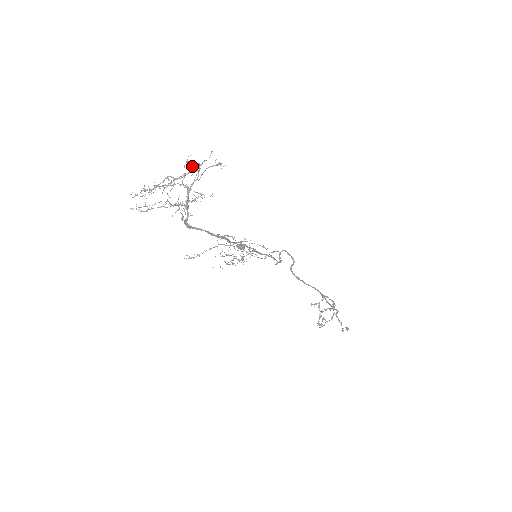
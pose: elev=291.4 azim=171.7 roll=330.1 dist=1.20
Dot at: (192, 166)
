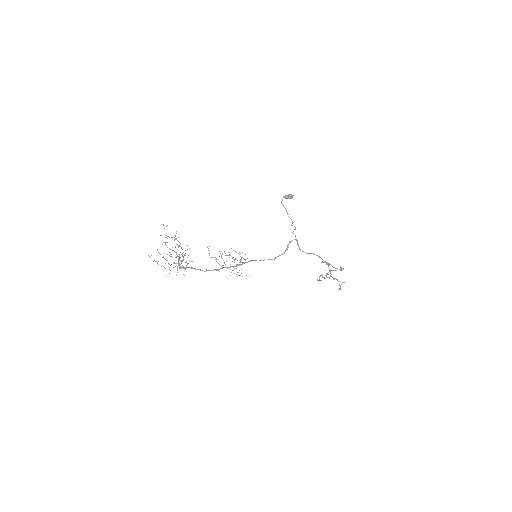
Dot at: (181, 247)
